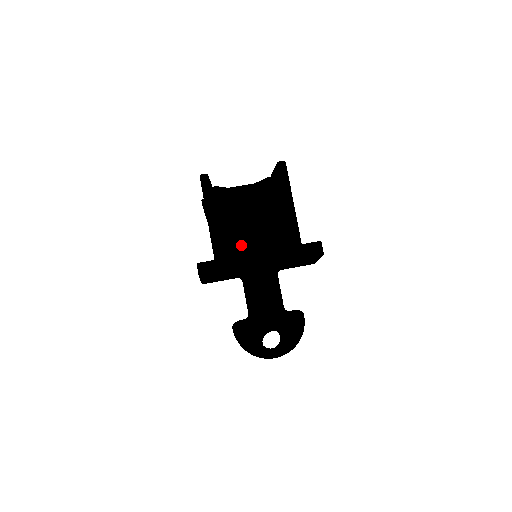
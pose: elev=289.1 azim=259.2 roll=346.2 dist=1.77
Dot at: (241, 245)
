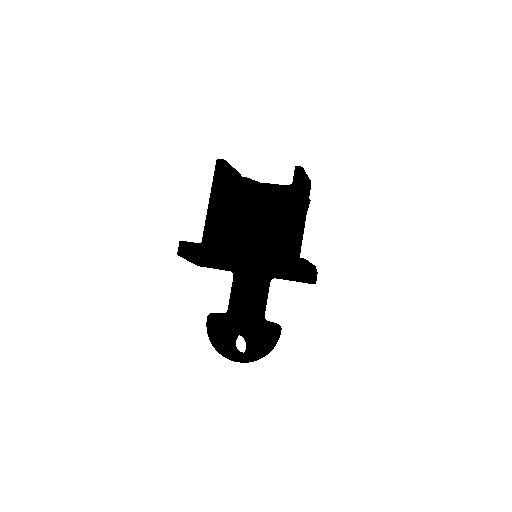
Dot at: (252, 242)
